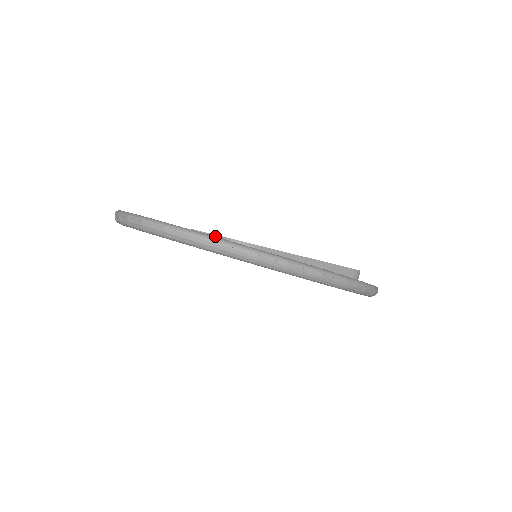
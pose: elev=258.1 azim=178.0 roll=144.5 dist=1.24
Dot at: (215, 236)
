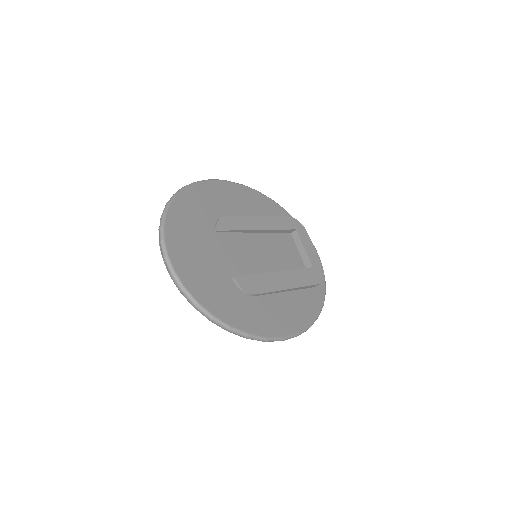
Dot at: (233, 231)
